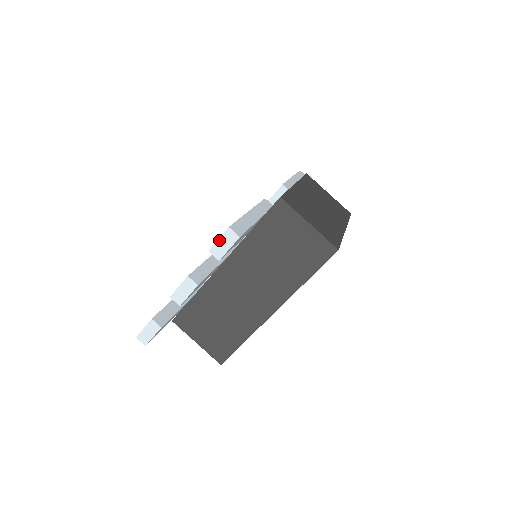
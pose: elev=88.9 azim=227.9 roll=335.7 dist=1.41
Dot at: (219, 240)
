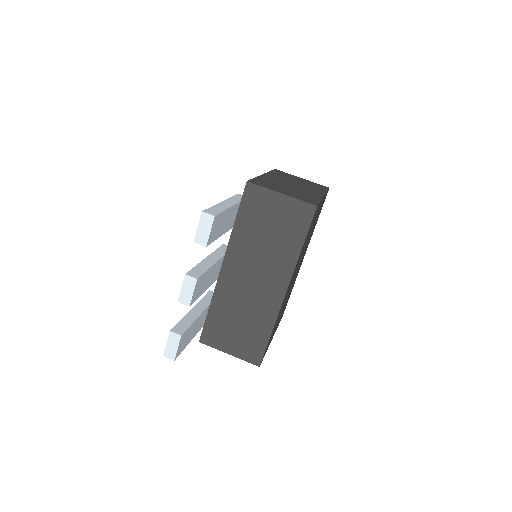
Dot at: (198, 227)
